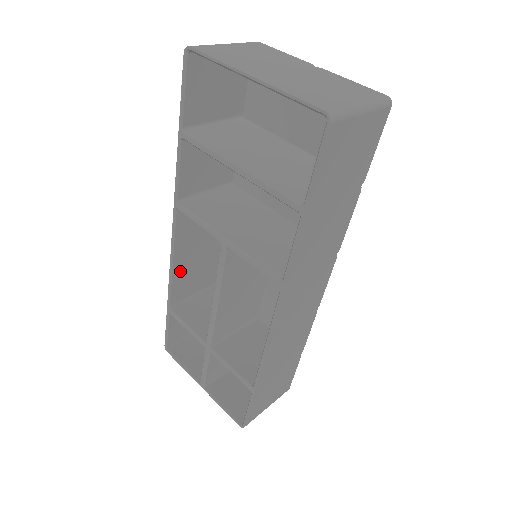
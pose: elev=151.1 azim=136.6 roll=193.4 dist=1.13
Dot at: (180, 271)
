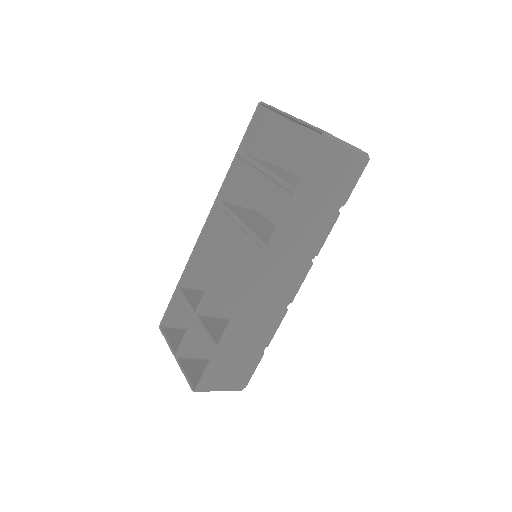
Dot at: (198, 258)
